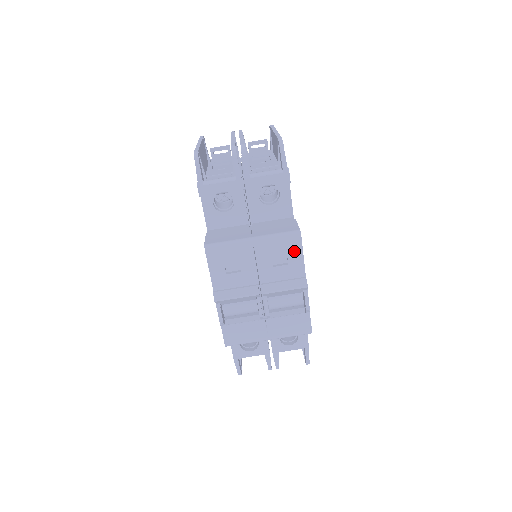
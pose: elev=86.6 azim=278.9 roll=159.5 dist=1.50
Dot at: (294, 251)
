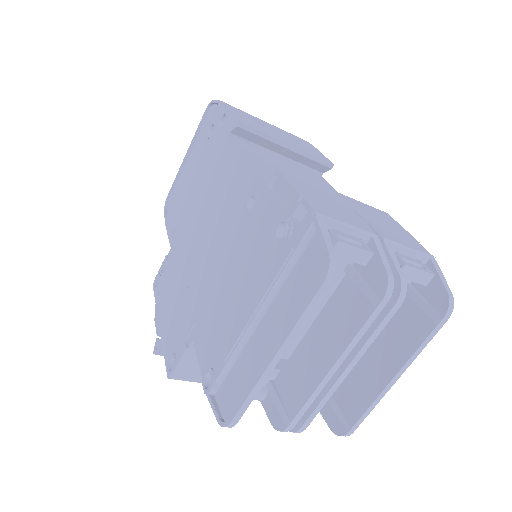
Dot at: occluded
